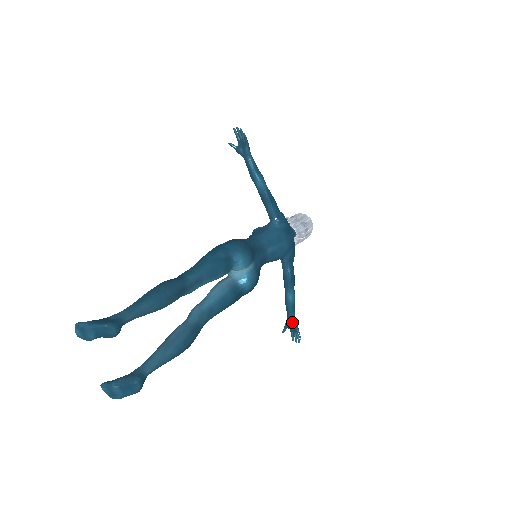
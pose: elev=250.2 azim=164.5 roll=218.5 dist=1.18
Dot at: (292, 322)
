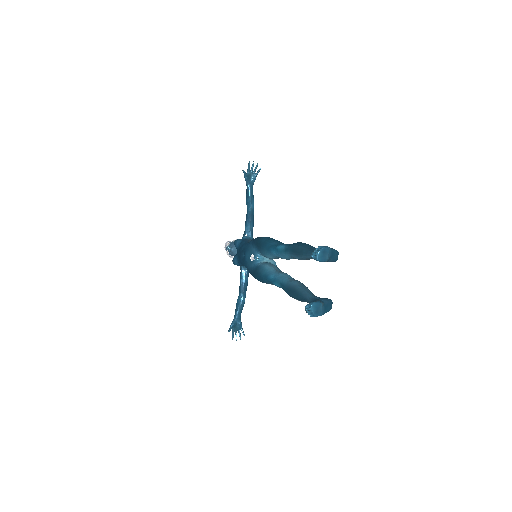
Dot at: (240, 321)
